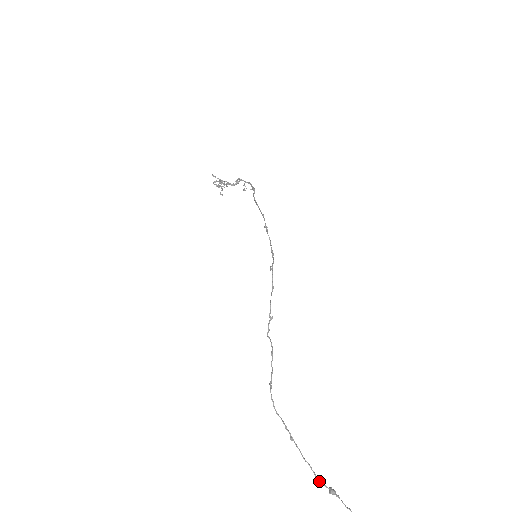
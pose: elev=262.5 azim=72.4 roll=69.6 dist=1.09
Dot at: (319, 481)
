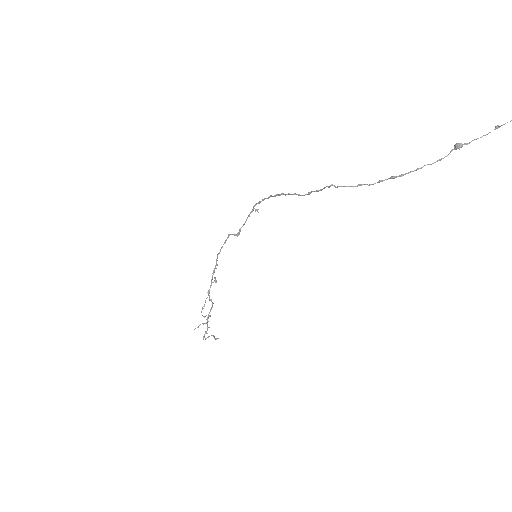
Dot at: (445, 156)
